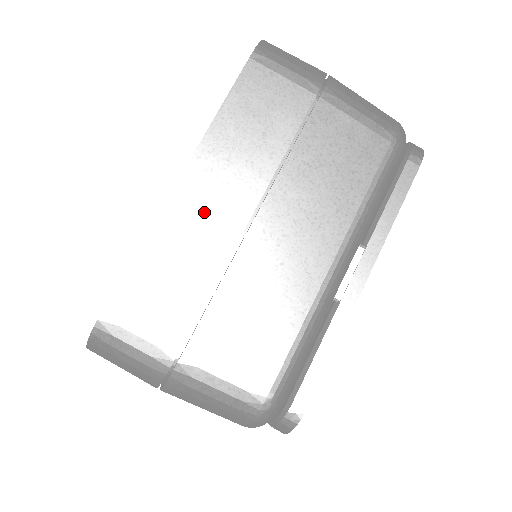
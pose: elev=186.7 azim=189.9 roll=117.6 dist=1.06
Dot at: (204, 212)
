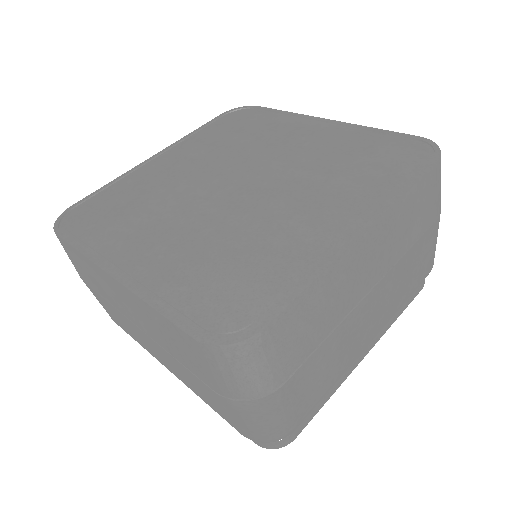
Dot at: (354, 274)
